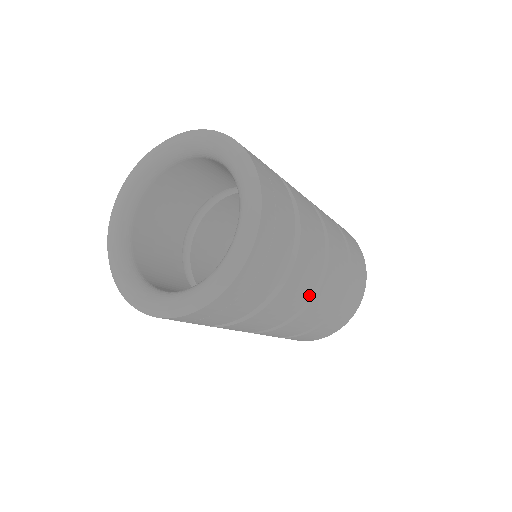
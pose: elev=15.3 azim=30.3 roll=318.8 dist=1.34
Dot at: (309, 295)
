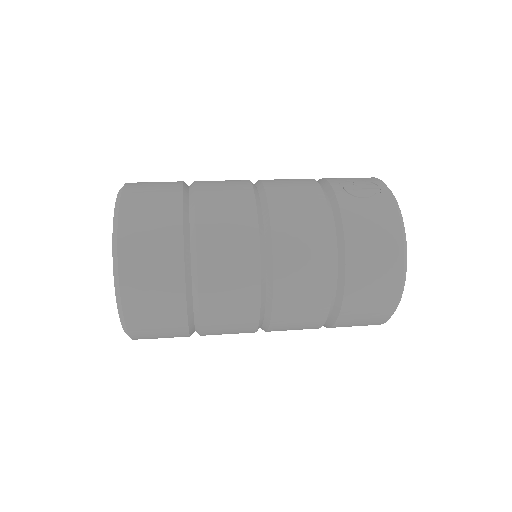
Dot at: occluded
